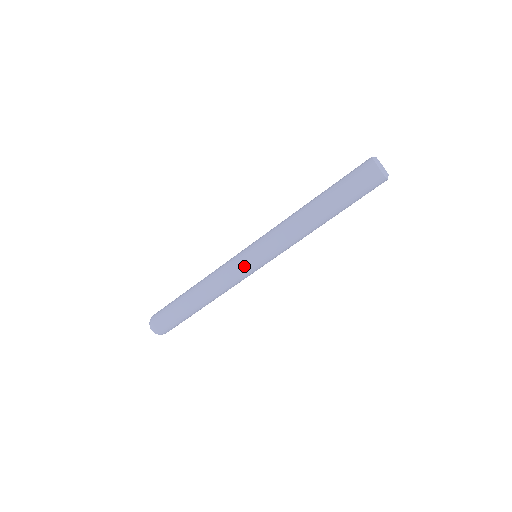
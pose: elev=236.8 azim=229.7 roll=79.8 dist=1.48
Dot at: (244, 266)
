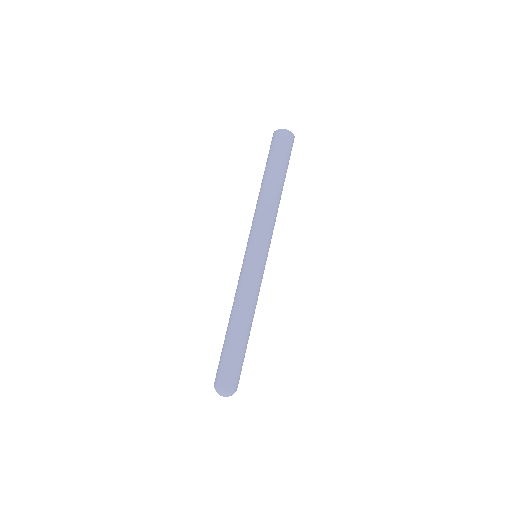
Dot at: (252, 264)
